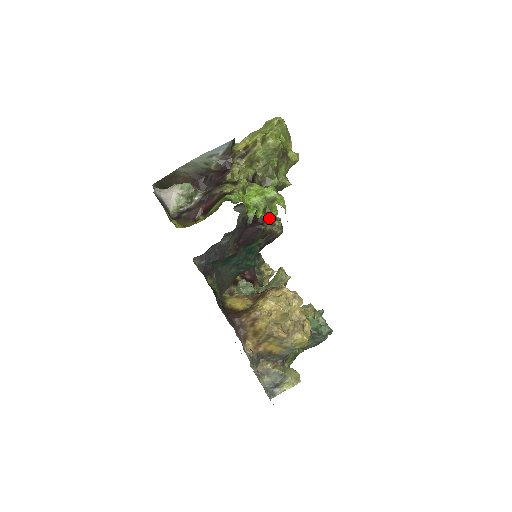
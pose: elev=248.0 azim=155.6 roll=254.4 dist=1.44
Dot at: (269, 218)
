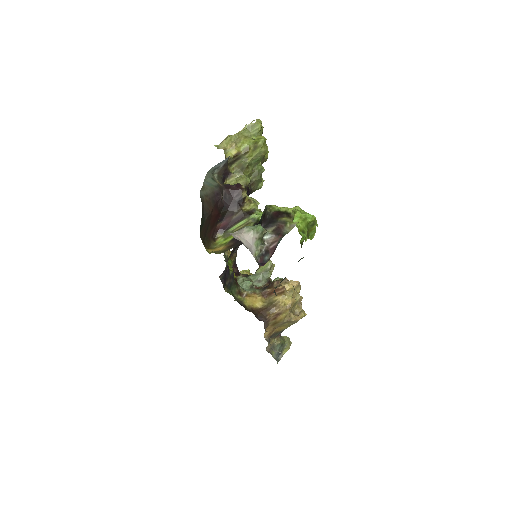
Dot at: (309, 238)
